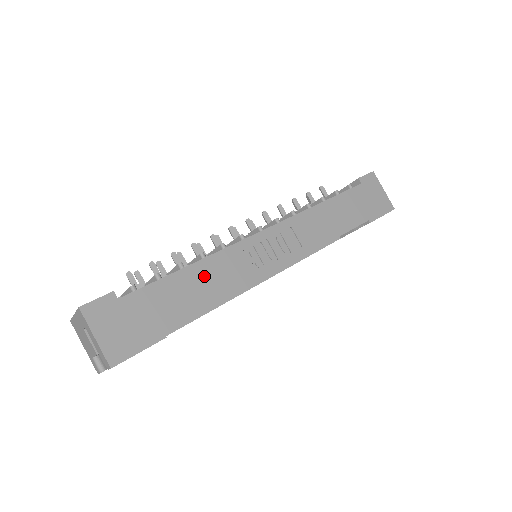
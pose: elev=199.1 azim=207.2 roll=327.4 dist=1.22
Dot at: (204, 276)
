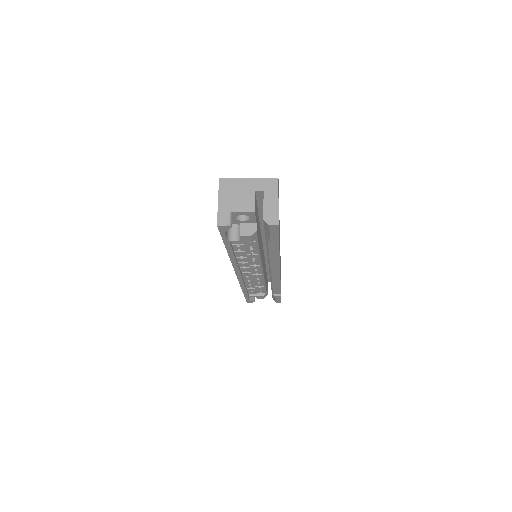
Dot at: occluded
